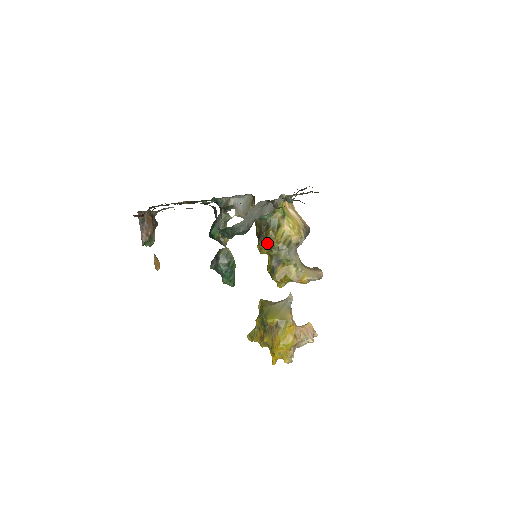
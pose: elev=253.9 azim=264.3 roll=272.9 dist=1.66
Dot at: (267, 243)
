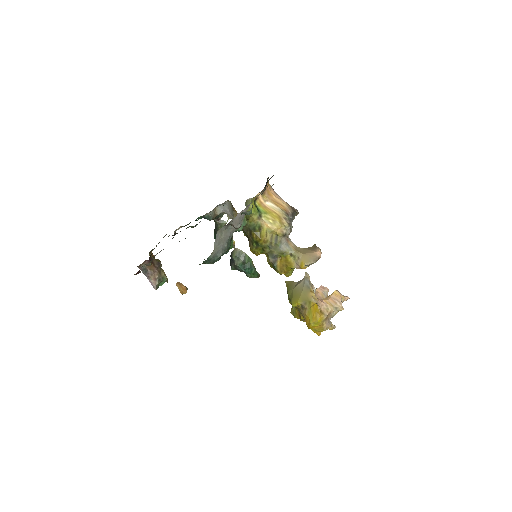
Dot at: (256, 246)
